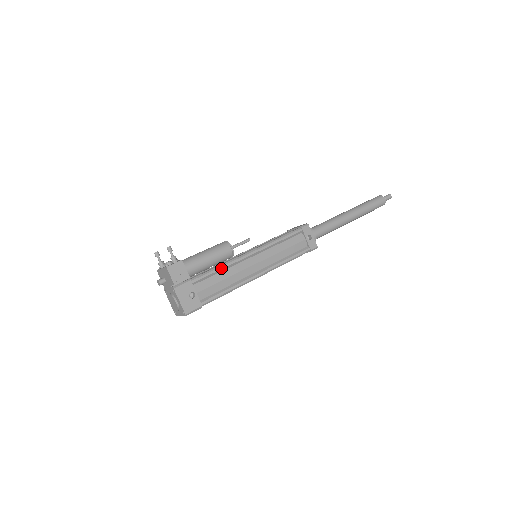
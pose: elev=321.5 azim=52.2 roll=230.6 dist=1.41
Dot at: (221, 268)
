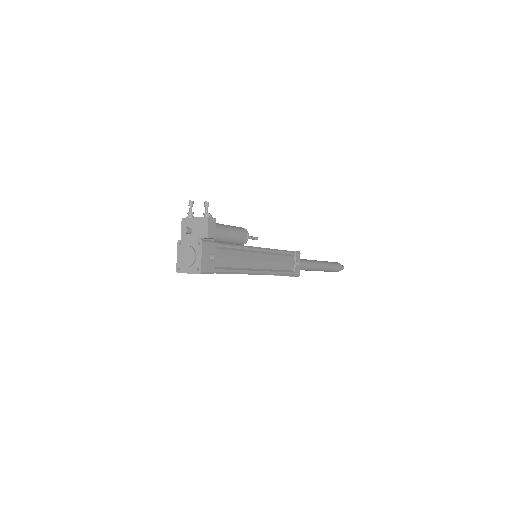
Dot at: (238, 247)
